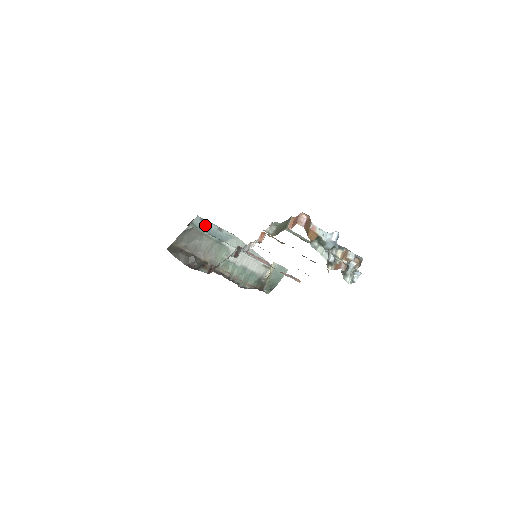
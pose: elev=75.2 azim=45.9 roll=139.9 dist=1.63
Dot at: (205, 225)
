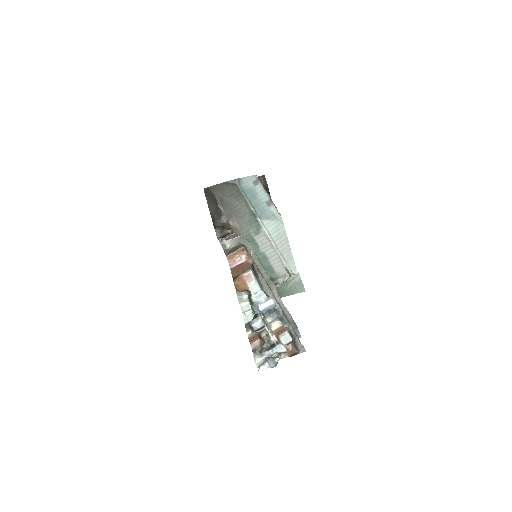
Dot at: (255, 189)
